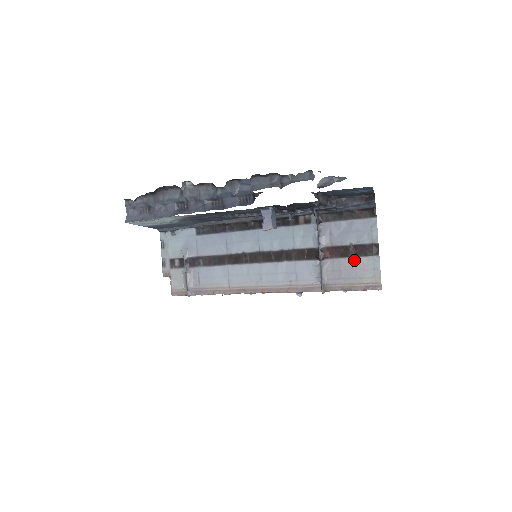
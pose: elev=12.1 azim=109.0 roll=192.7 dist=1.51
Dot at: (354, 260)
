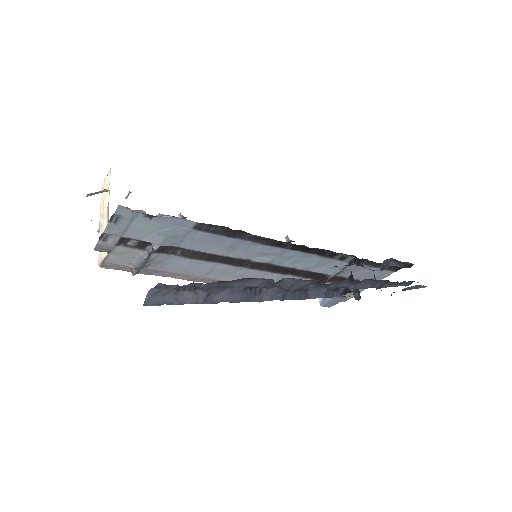
Dot at: occluded
